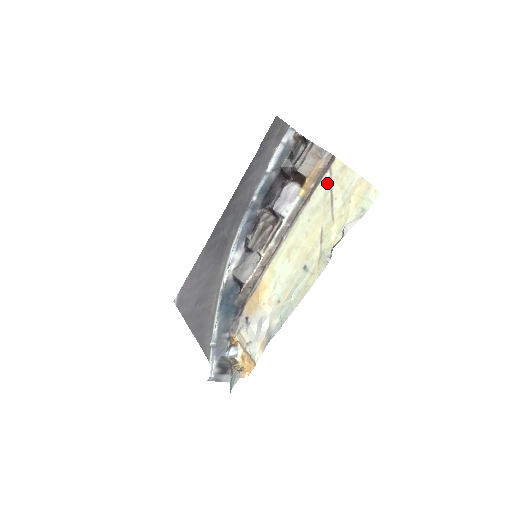
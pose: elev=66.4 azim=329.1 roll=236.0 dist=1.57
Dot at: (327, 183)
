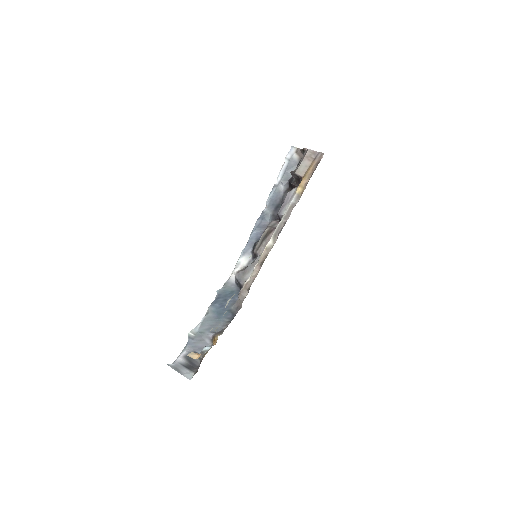
Dot at: occluded
